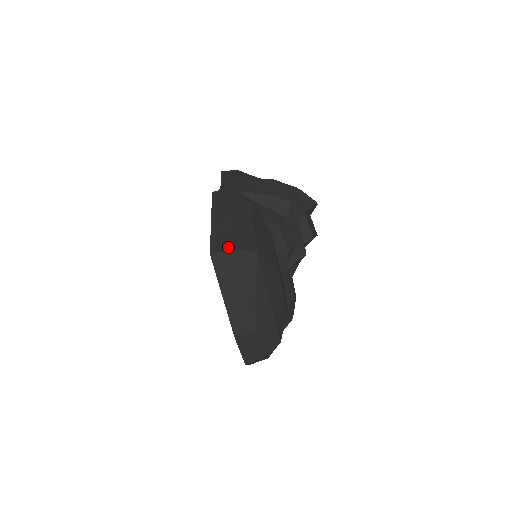
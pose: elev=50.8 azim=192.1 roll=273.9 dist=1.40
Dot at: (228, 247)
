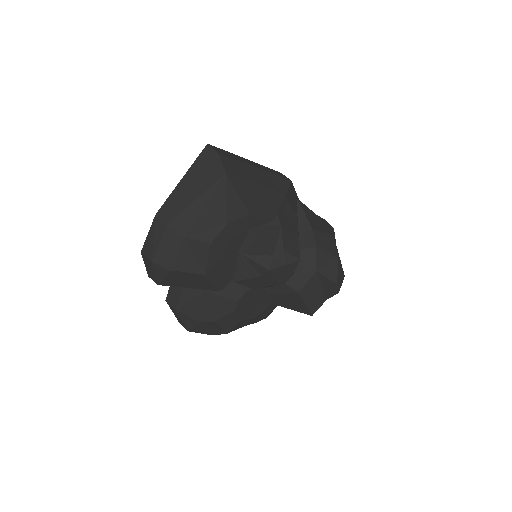
Dot at: (220, 153)
